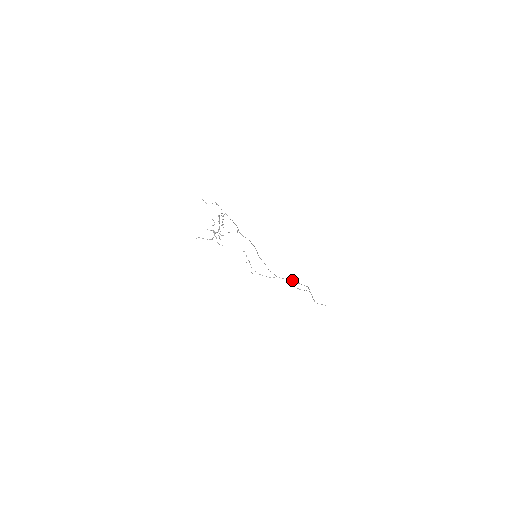
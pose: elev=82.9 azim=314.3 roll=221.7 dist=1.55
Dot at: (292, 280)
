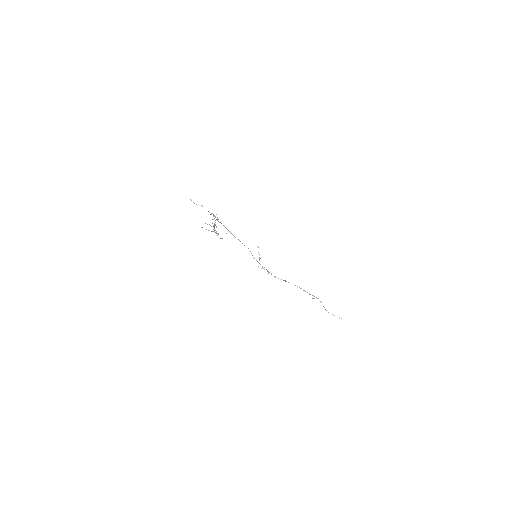
Dot at: (297, 286)
